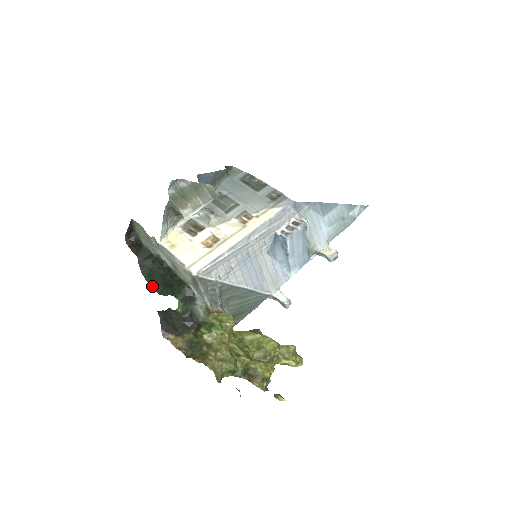
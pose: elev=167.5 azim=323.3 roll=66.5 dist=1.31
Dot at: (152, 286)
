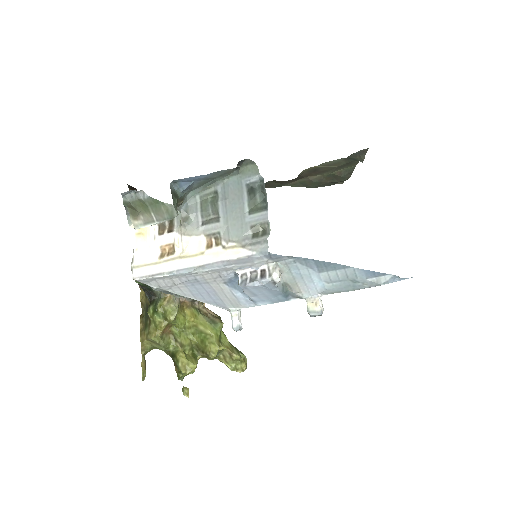
Dot at: occluded
